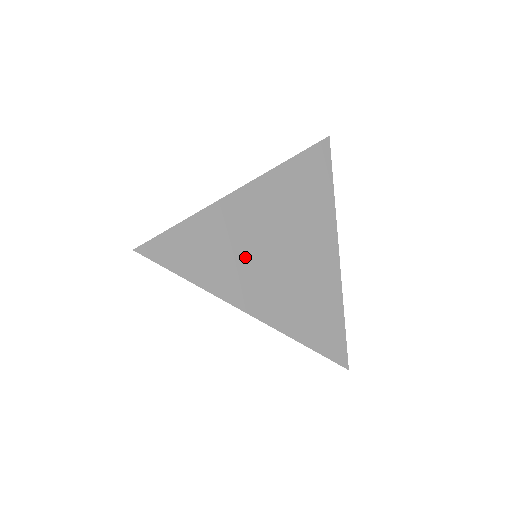
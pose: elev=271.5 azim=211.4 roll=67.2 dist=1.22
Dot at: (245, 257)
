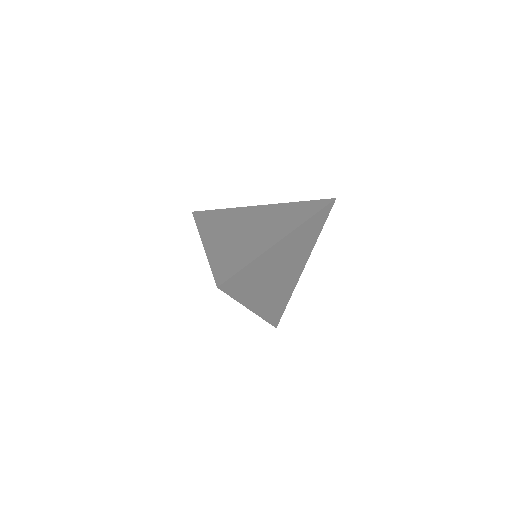
Dot at: (263, 280)
